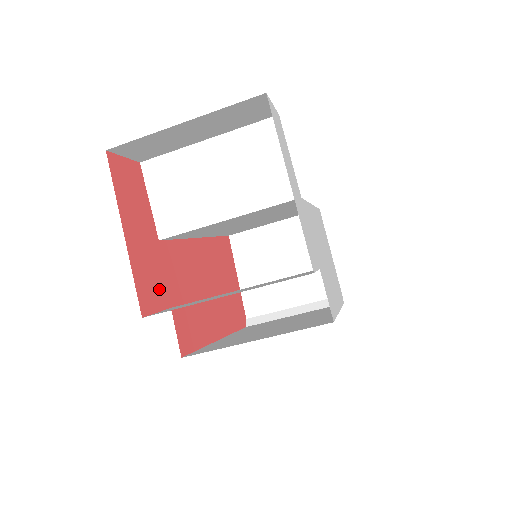
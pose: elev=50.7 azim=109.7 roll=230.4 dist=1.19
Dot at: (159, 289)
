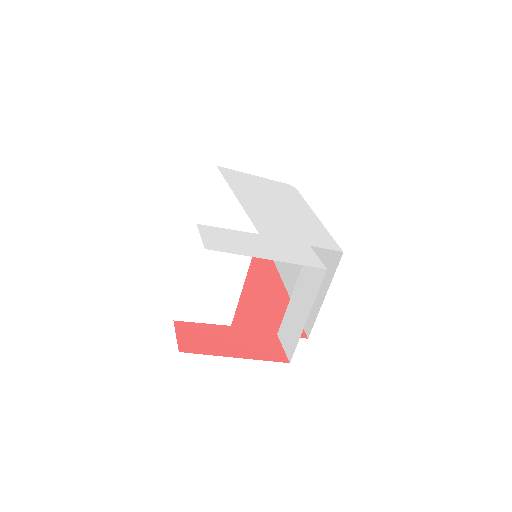
Dot at: (267, 340)
